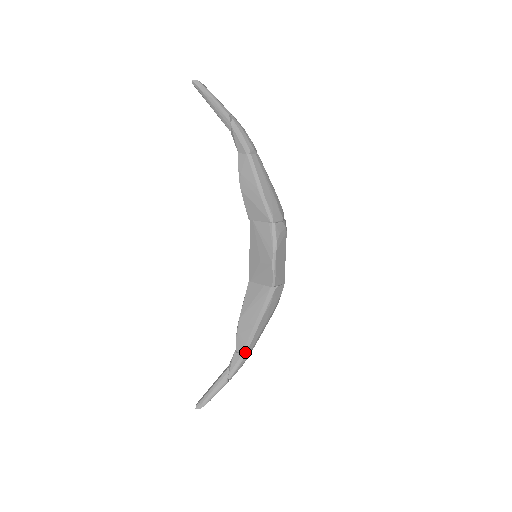
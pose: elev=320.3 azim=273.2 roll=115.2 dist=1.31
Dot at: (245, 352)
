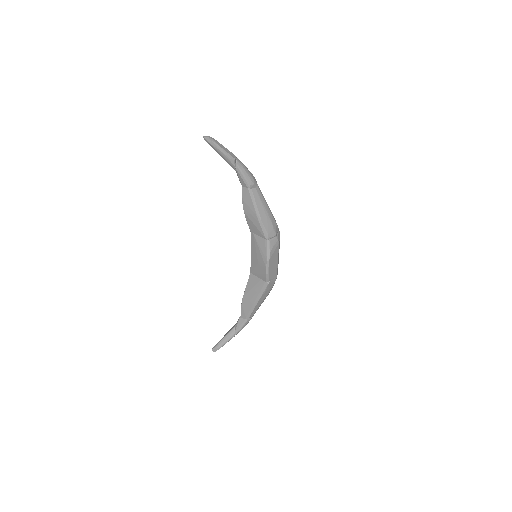
Dot at: (247, 319)
